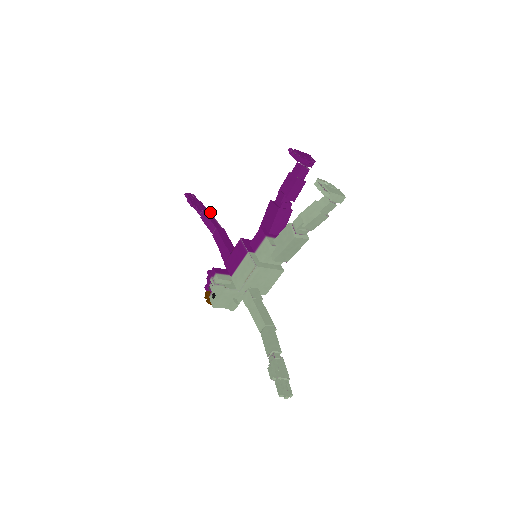
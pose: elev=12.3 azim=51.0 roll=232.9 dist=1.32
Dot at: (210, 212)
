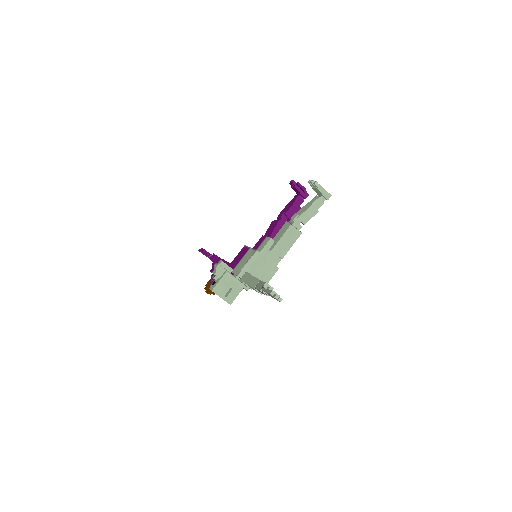
Dot at: occluded
